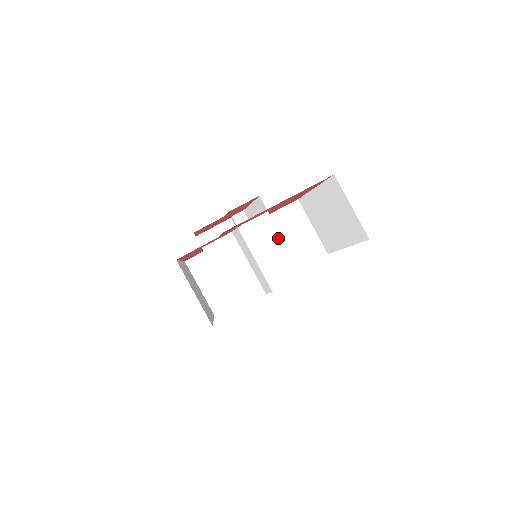
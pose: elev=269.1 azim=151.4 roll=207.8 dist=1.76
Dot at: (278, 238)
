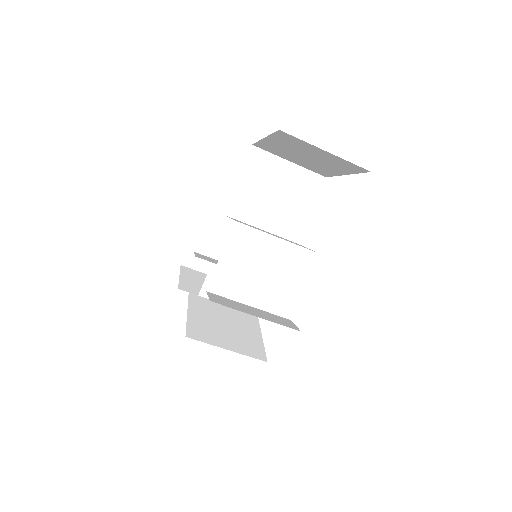
Dot at: (267, 239)
